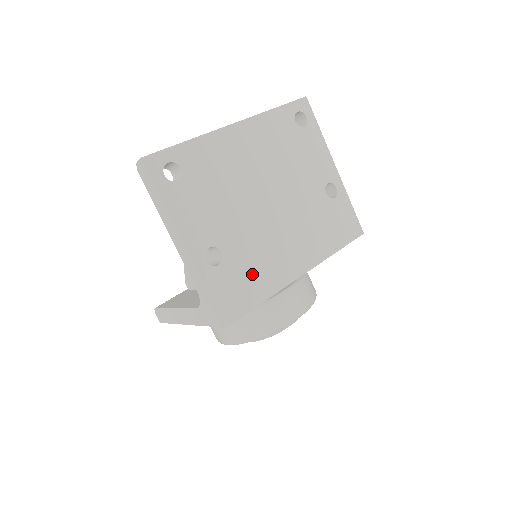
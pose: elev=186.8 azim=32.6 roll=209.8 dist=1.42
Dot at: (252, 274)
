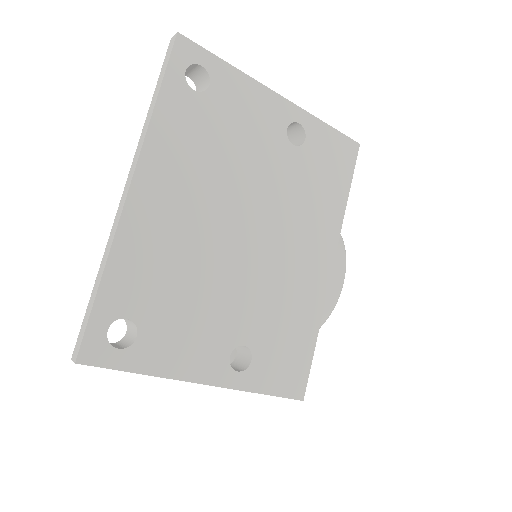
Dot at: (288, 327)
